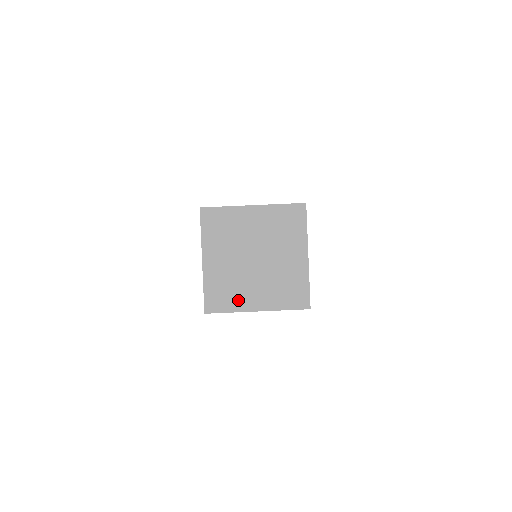
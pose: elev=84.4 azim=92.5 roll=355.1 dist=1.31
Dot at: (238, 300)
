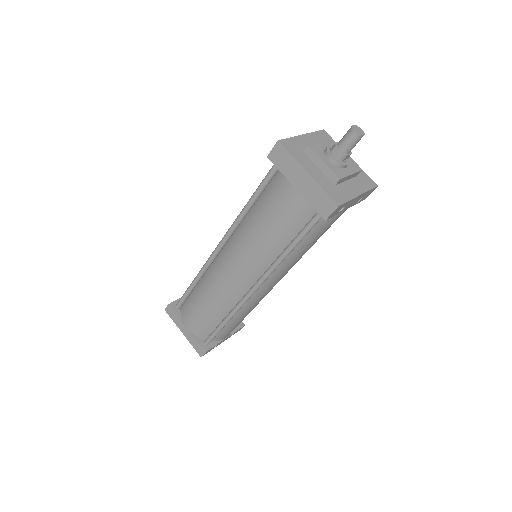
Dot at: (303, 159)
